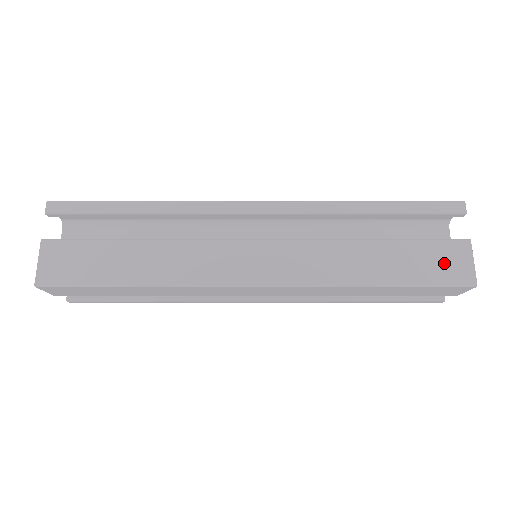
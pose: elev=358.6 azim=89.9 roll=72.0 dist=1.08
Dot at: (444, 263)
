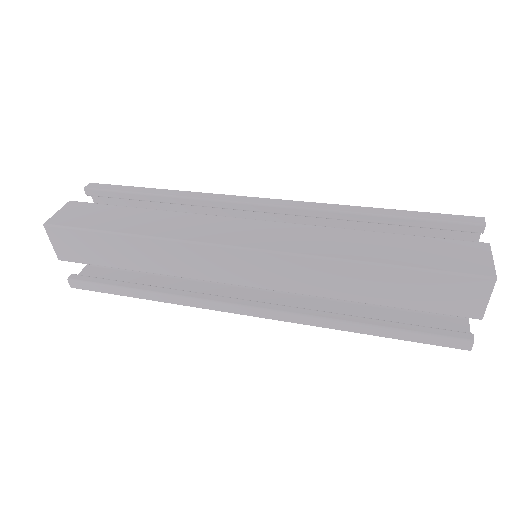
Dot at: (455, 256)
